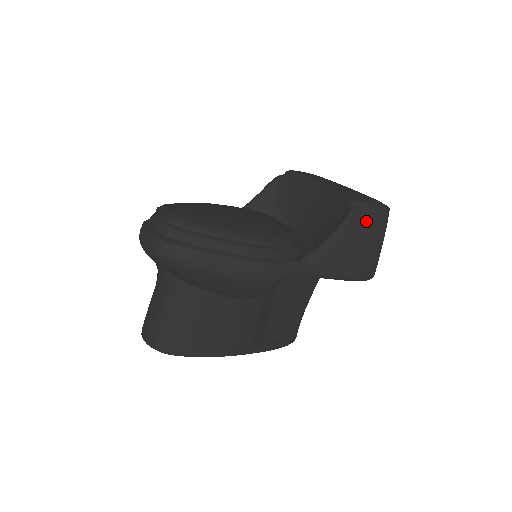
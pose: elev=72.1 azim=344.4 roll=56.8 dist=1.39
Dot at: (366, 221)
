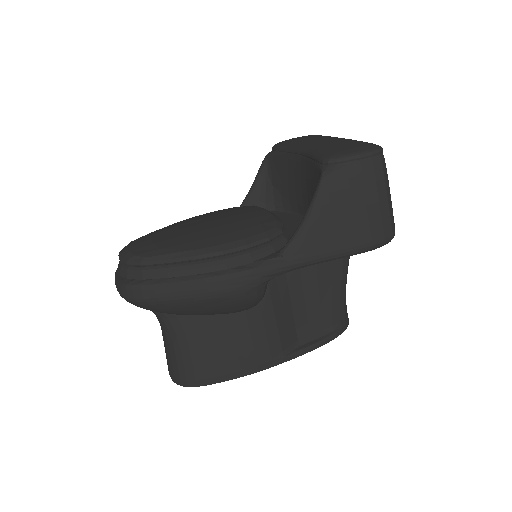
Dot at: (348, 178)
